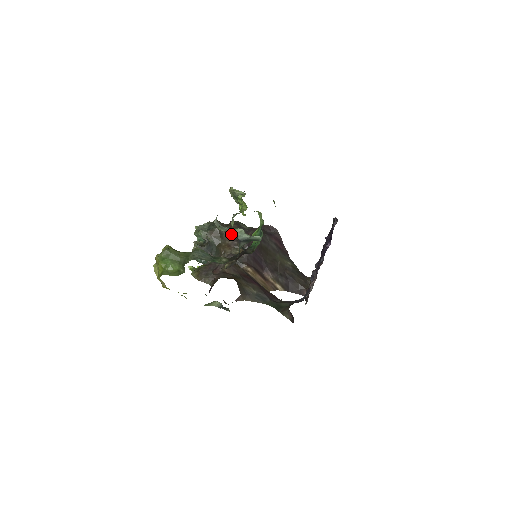
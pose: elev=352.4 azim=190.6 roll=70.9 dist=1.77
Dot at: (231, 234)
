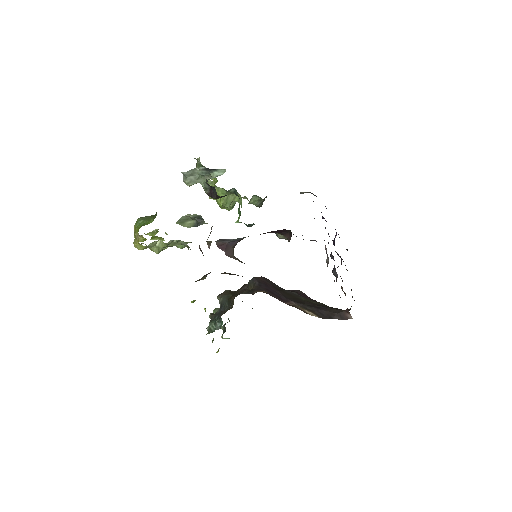
Dot at: (241, 288)
